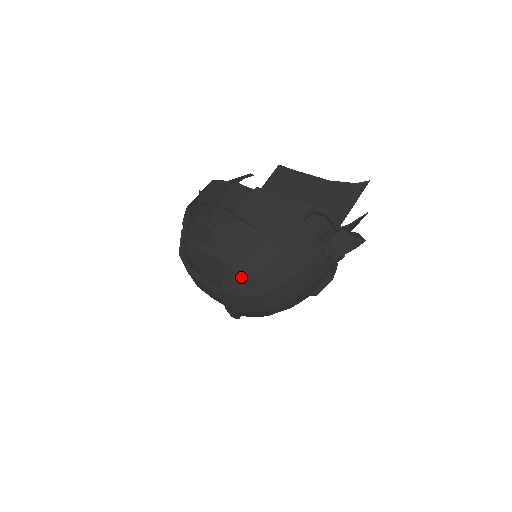
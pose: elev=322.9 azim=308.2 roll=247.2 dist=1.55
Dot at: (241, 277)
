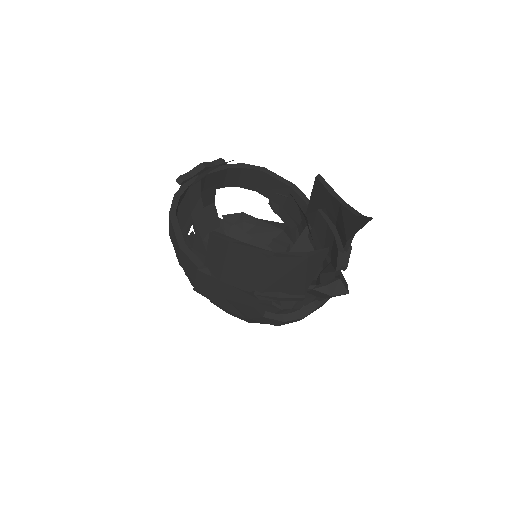
Dot at: occluded
